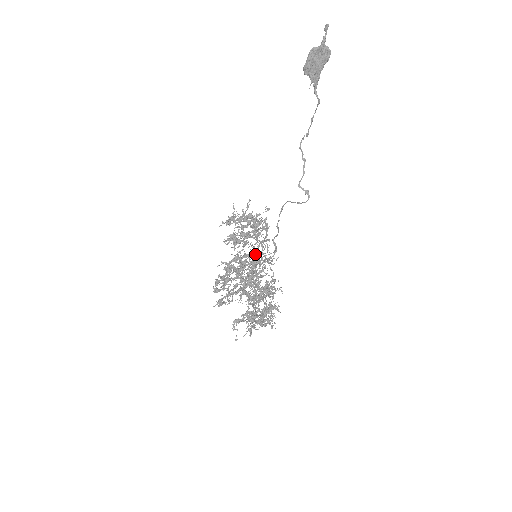
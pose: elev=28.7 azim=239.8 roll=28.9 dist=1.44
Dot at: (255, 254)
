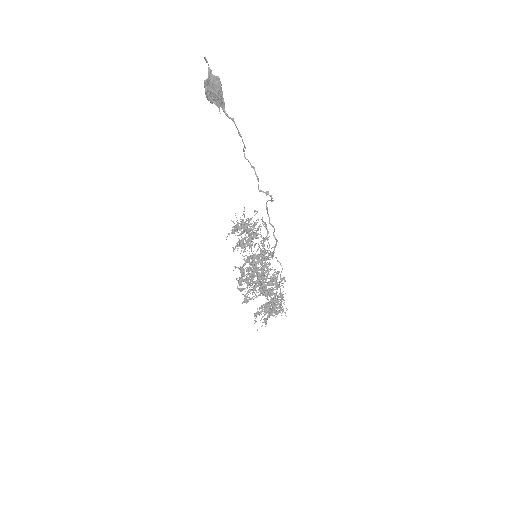
Dot at: (254, 255)
